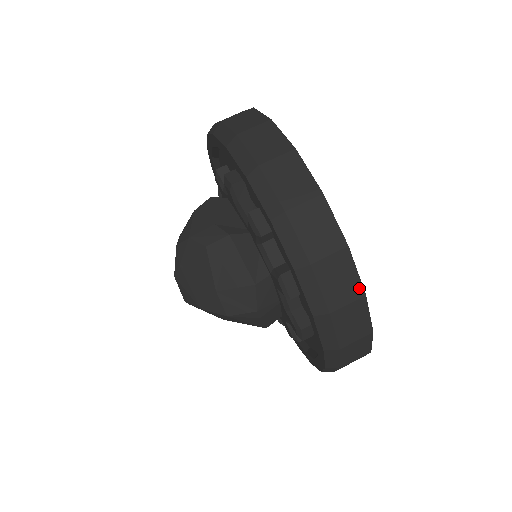
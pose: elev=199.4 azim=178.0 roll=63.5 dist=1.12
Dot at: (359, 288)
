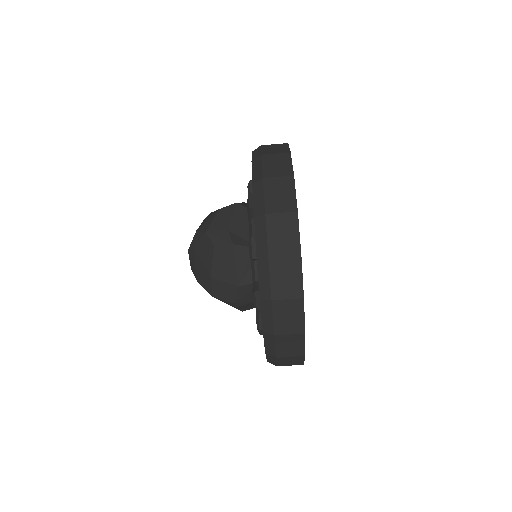
Dot at: (302, 327)
